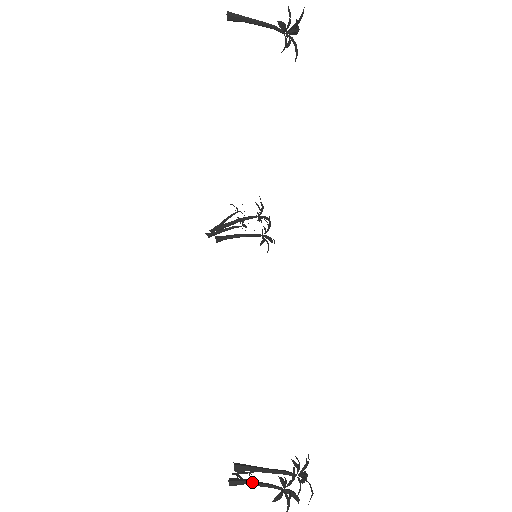
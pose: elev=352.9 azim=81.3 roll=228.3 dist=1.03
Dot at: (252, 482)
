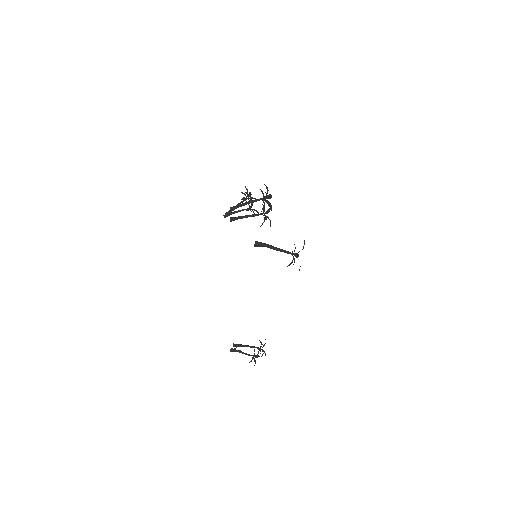
Dot at: occluded
